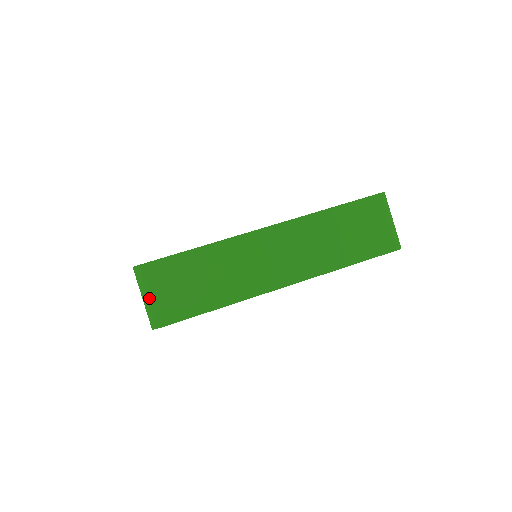
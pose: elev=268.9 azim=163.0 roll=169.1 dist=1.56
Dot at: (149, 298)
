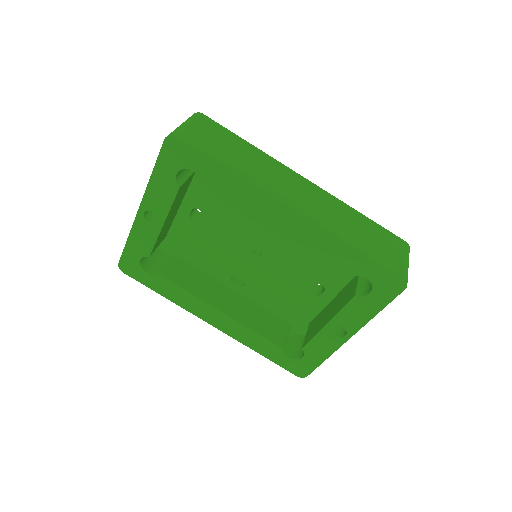
Dot at: (187, 124)
